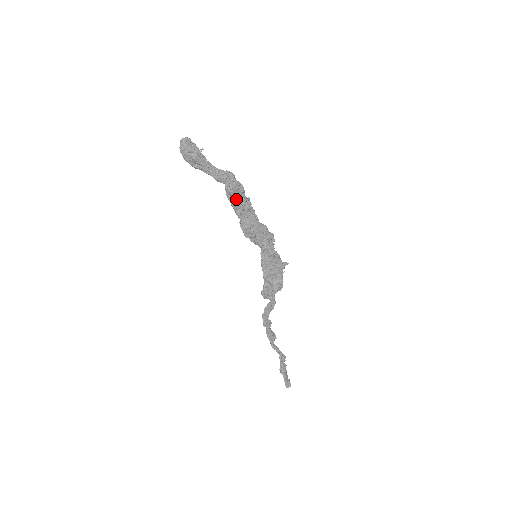
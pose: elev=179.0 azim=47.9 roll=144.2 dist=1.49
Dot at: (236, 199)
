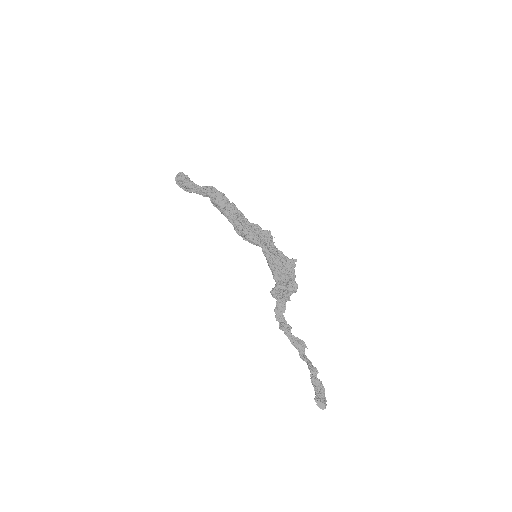
Dot at: (221, 207)
